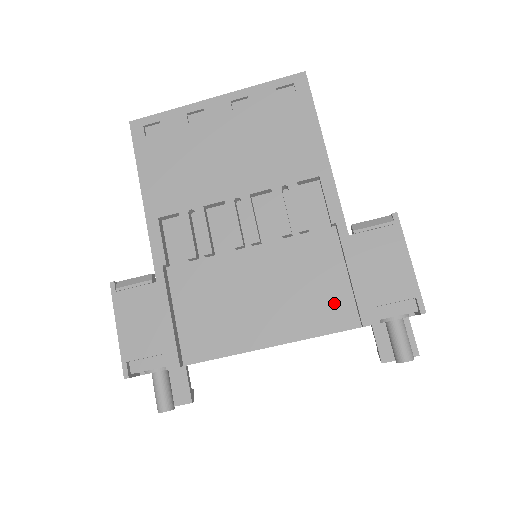
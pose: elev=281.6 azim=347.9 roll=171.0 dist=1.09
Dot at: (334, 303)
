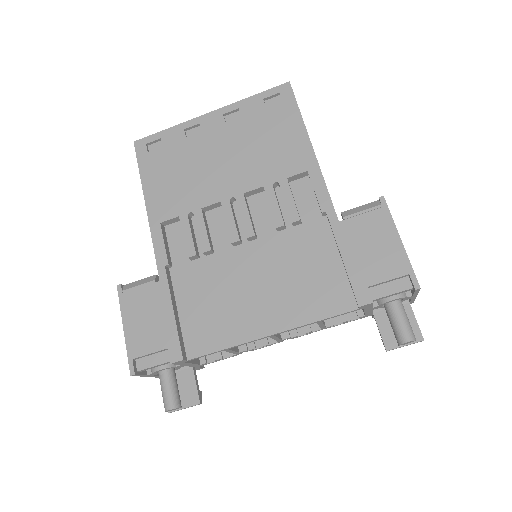
Dot at: (330, 288)
